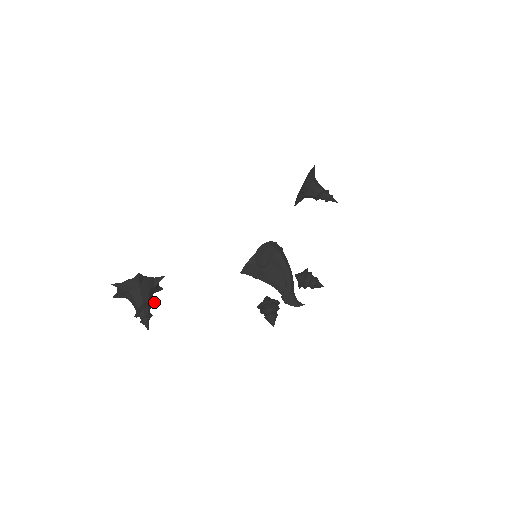
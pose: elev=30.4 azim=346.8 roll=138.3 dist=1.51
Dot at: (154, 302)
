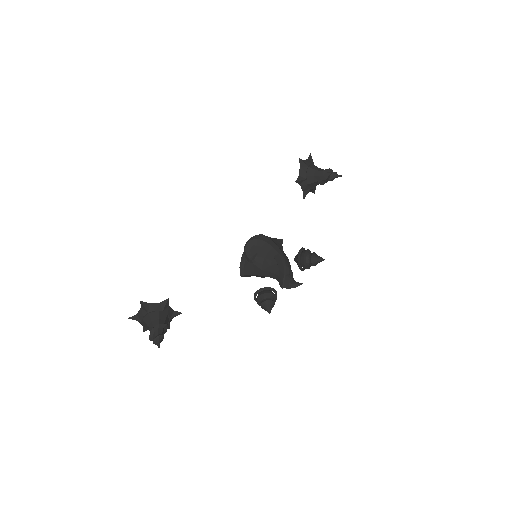
Dot at: (165, 324)
